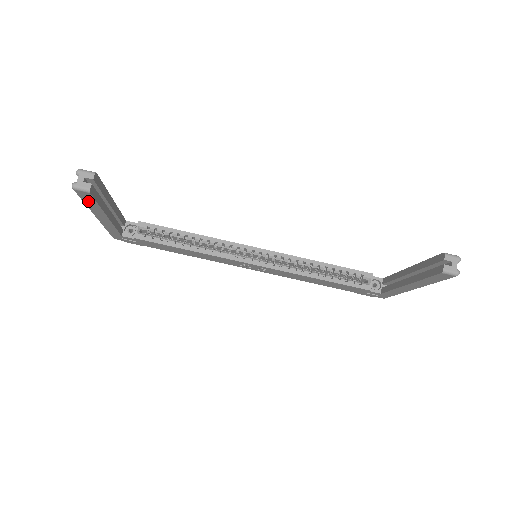
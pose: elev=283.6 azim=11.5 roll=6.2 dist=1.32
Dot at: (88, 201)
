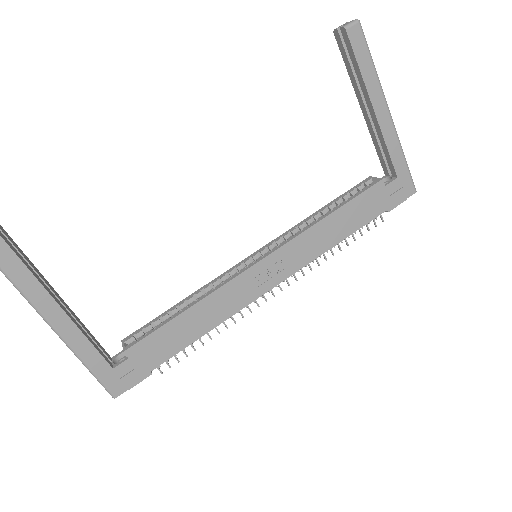
Dot at: (12, 269)
